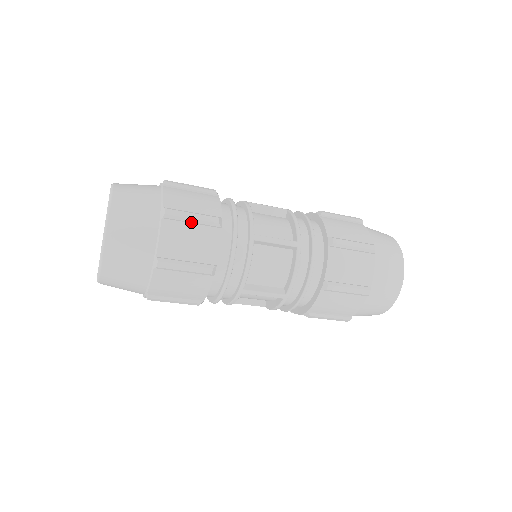
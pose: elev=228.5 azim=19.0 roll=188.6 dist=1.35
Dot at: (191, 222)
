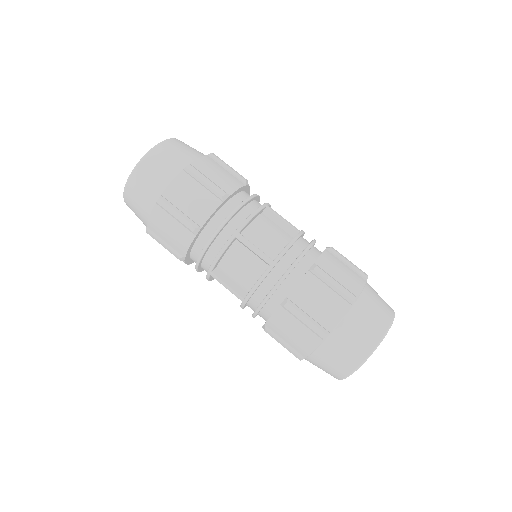
Dot at: (226, 168)
